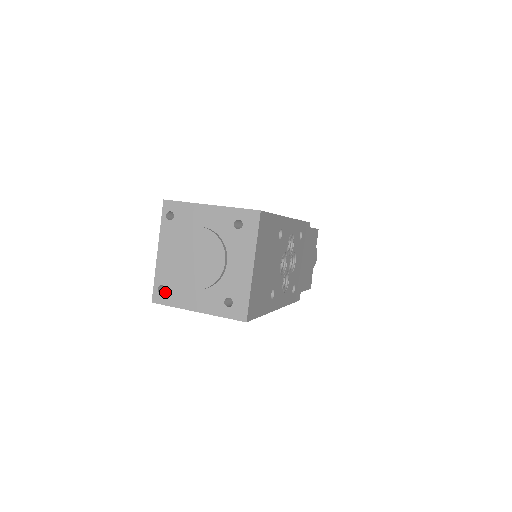
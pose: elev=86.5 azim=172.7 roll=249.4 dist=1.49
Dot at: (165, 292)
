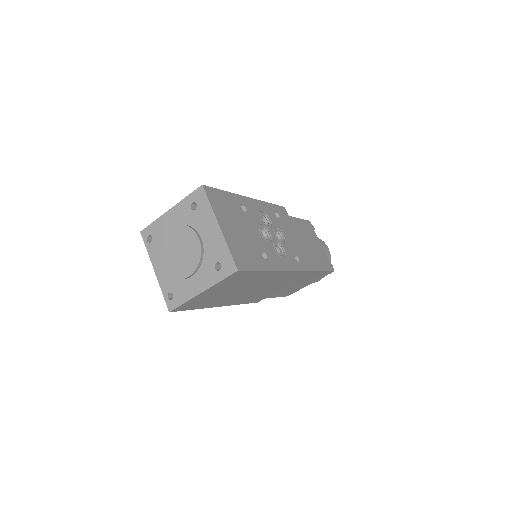
Dot at: (174, 296)
